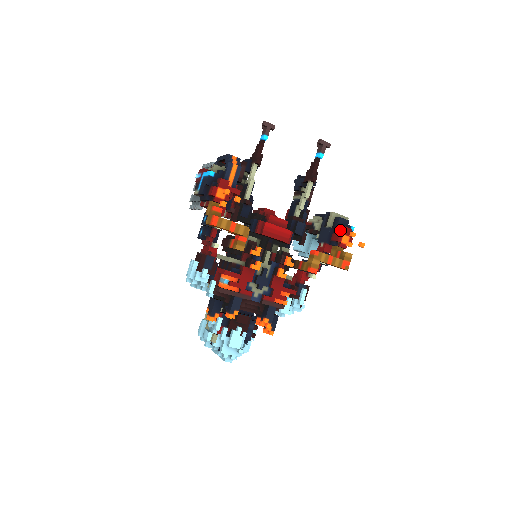
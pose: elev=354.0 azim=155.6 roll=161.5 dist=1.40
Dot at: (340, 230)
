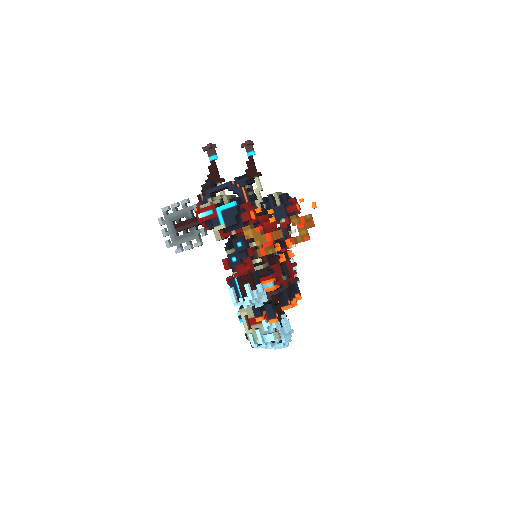
Dot at: (291, 202)
